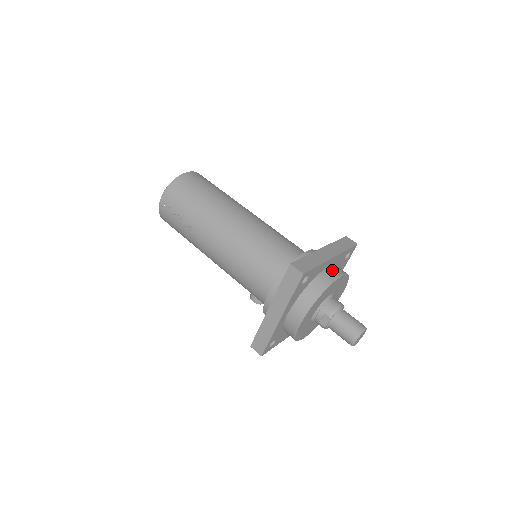
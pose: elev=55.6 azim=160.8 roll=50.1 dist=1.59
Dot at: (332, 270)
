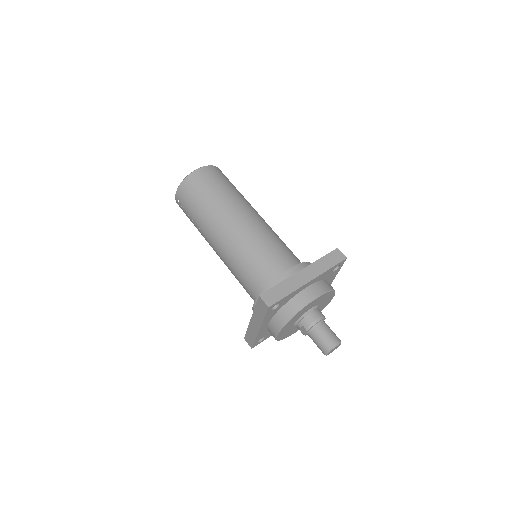
Dot at: (310, 291)
